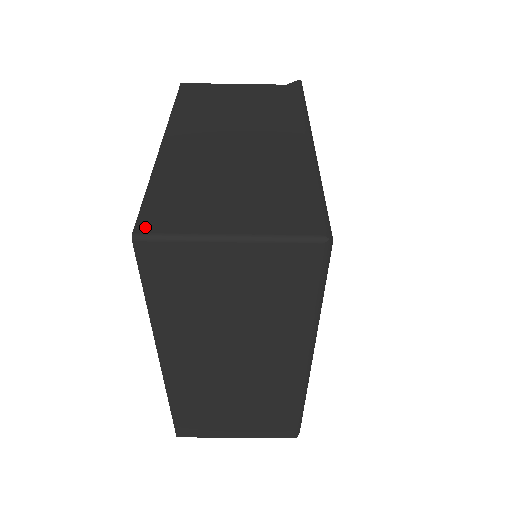
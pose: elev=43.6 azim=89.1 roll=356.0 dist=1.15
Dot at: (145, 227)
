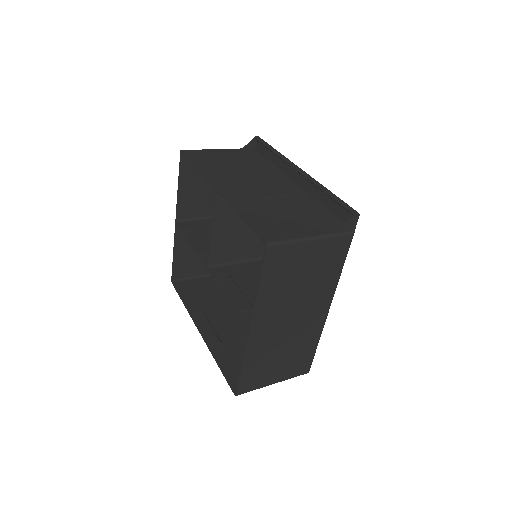
Dot at: (241, 391)
